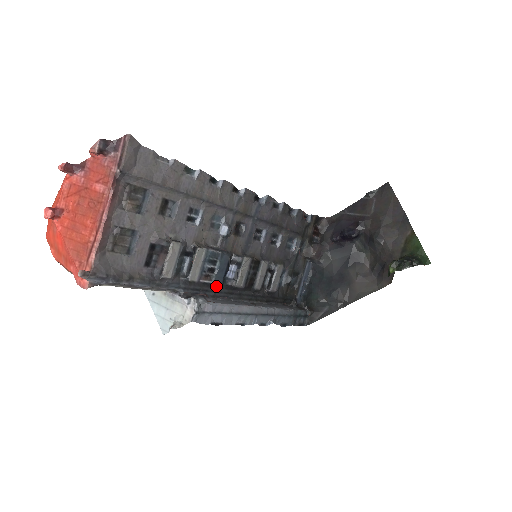
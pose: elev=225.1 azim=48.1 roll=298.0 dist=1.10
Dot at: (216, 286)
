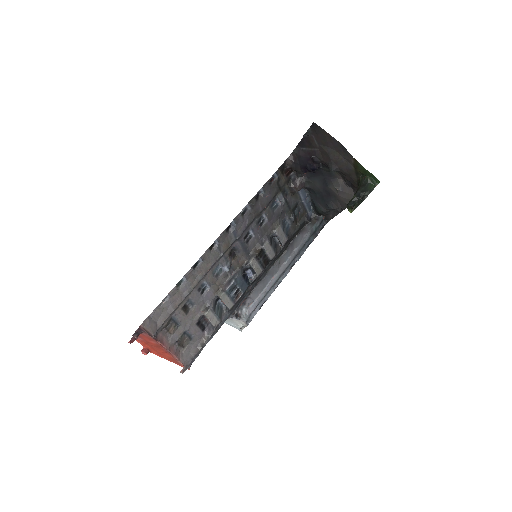
Dot at: (247, 289)
